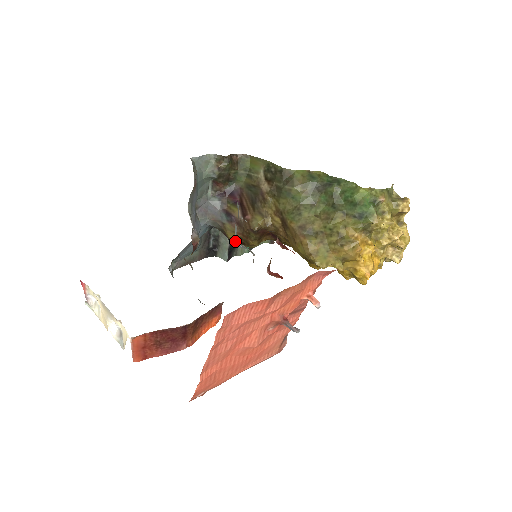
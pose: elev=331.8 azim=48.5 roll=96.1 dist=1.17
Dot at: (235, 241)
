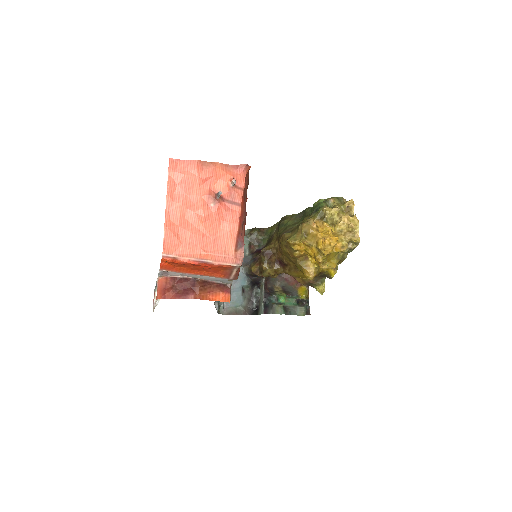
Dot at: occluded
